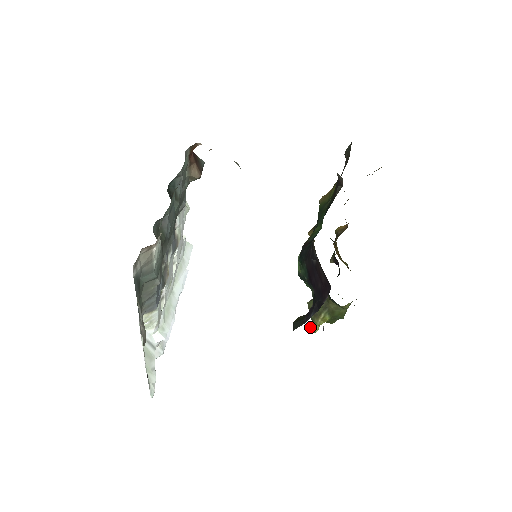
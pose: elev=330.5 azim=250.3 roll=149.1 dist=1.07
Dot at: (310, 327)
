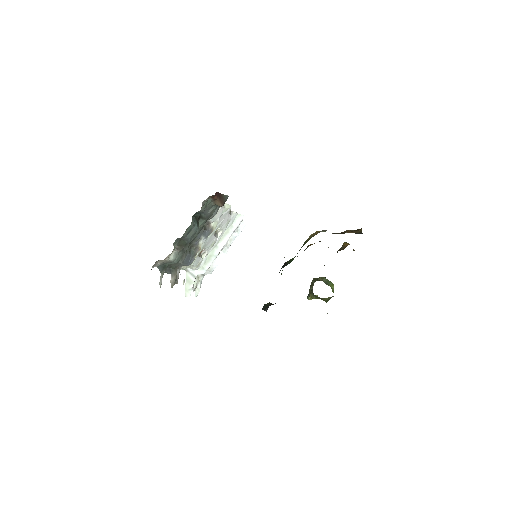
Dot at: (308, 295)
